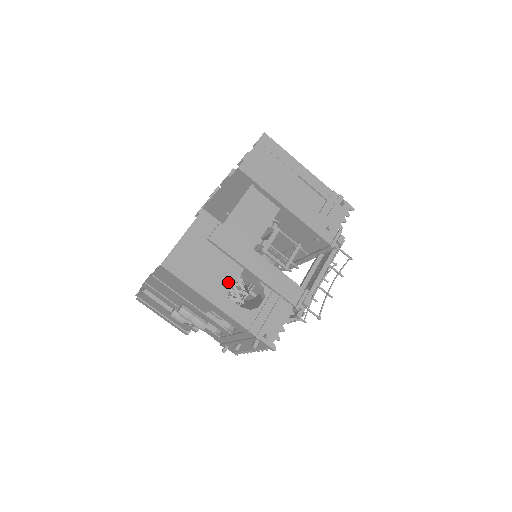
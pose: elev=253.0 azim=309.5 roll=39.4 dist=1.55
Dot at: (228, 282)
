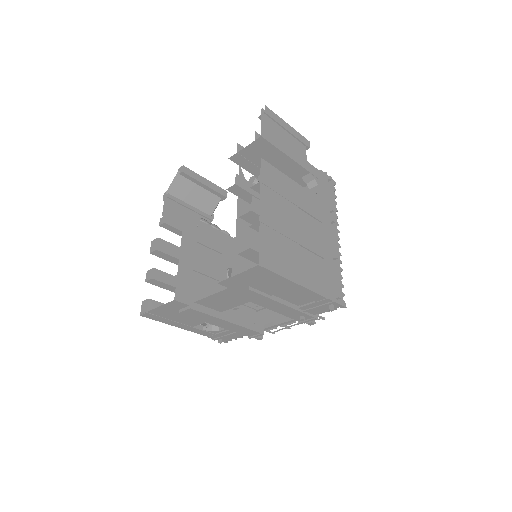
Dot at: (195, 323)
